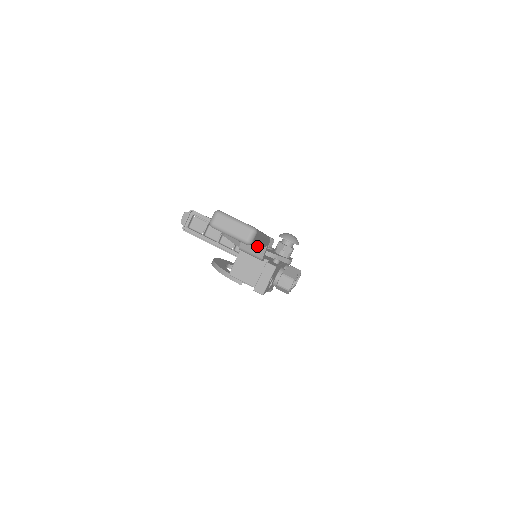
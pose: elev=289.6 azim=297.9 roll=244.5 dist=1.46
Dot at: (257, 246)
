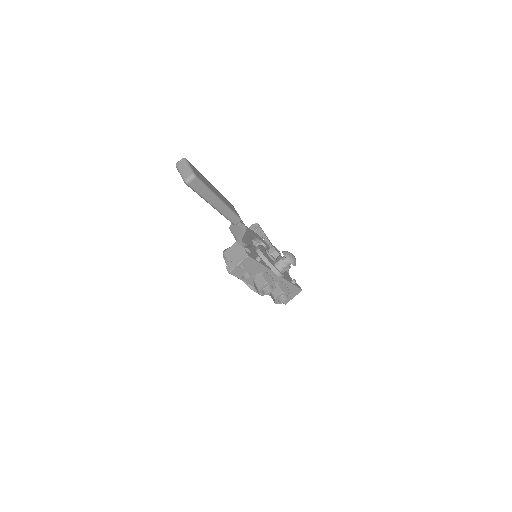
Dot at: (238, 229)
